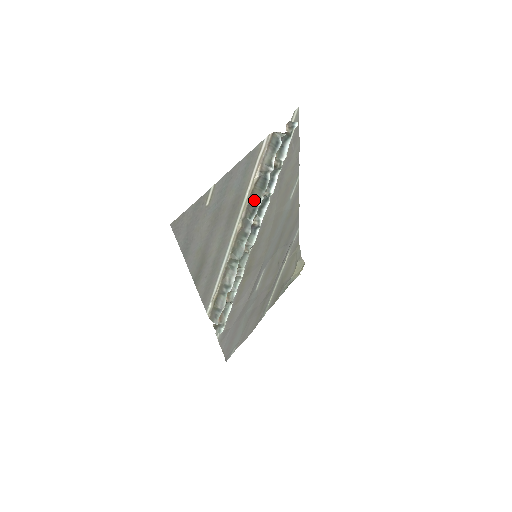
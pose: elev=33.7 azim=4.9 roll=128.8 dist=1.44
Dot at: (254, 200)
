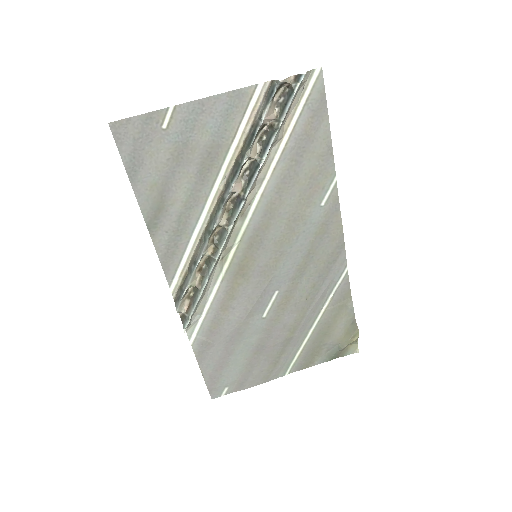
Dot at: (240, 160)
